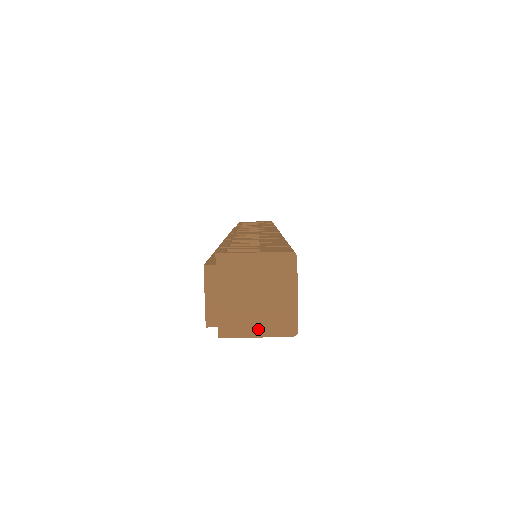
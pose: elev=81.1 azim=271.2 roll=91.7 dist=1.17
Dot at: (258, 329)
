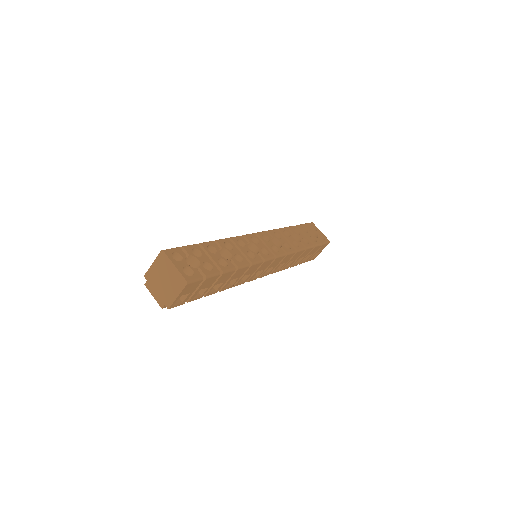
Dot at: (175, 293)
